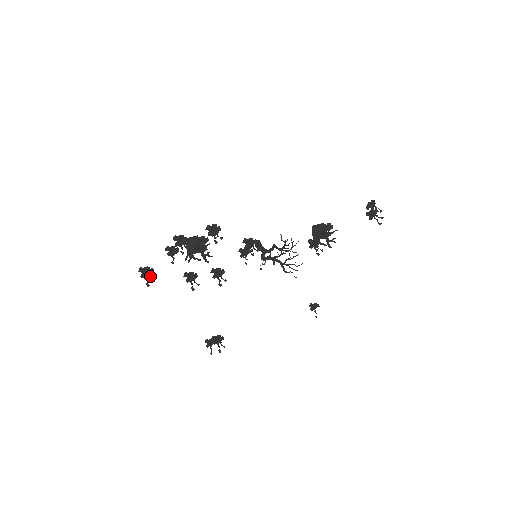
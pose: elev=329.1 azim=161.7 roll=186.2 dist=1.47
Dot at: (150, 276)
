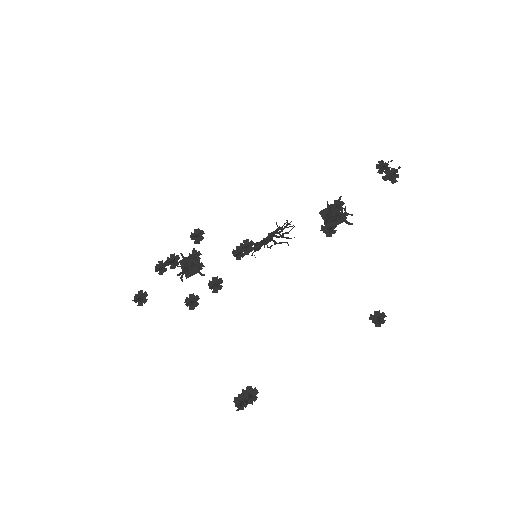
Dot at: (141, 297)
